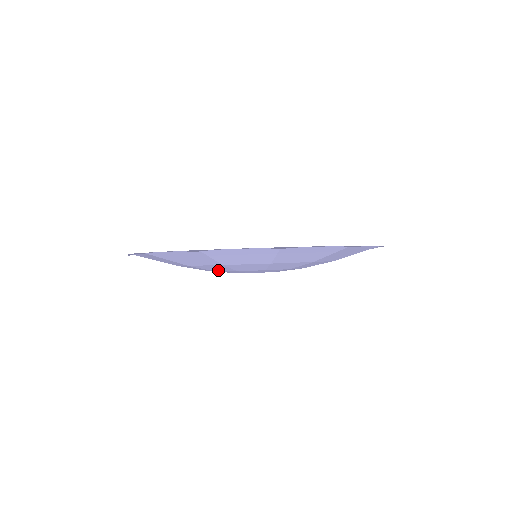
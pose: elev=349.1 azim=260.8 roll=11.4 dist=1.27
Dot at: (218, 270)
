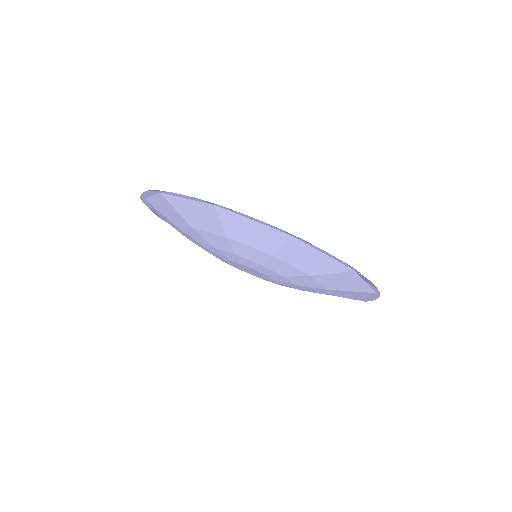
Dot at: (204, 245)
